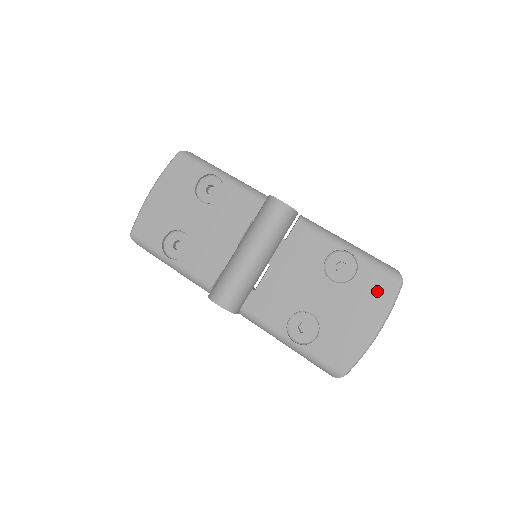
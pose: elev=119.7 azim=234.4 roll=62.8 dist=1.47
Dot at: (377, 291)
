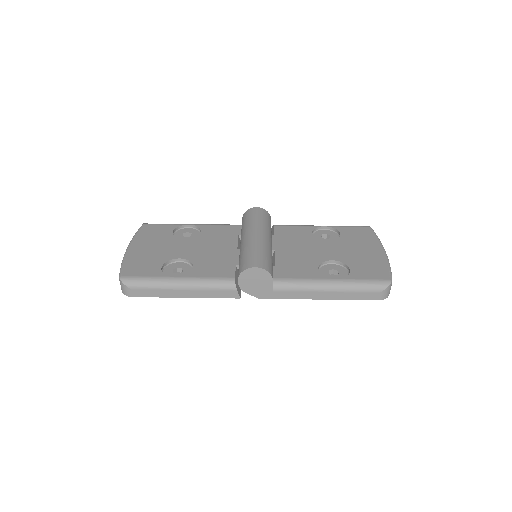
Dot at: (362, 235)
